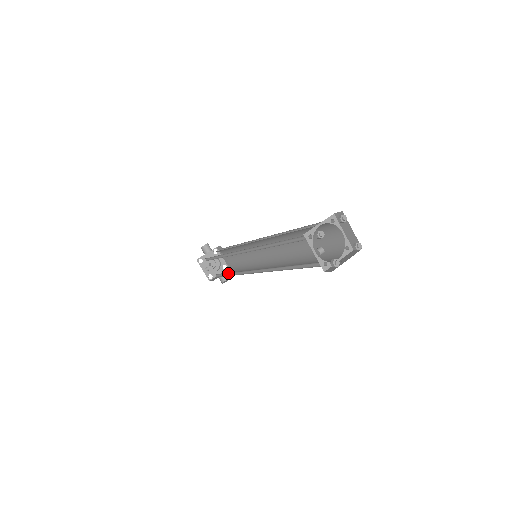
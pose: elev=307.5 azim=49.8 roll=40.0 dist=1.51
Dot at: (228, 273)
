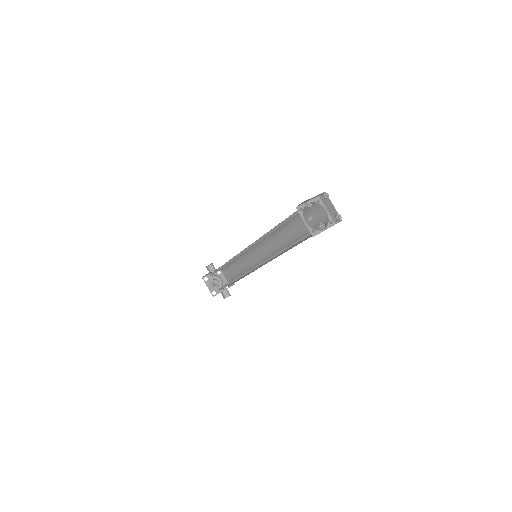
Dot at: (231, 281)
